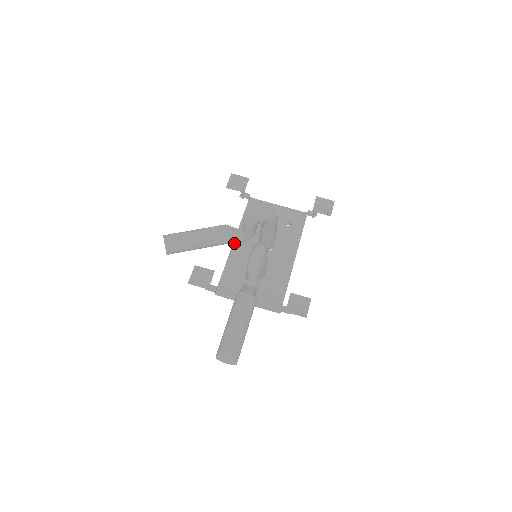
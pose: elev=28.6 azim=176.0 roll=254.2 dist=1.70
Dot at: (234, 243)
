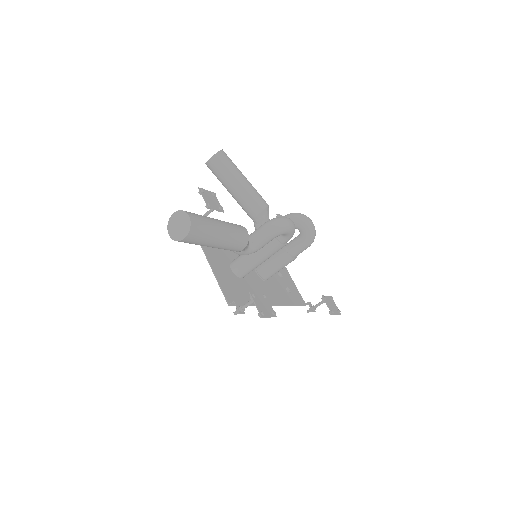
Dot at: occluded
